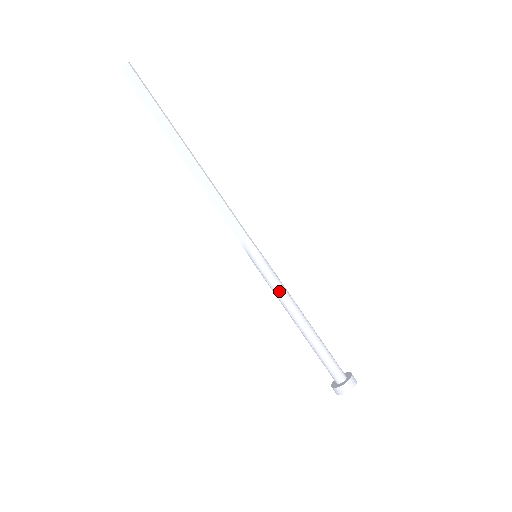
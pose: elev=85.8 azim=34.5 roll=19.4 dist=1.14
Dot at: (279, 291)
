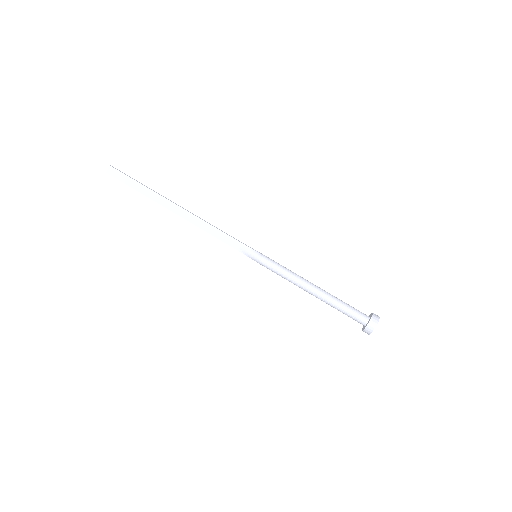
Dot at: (285, 273)
